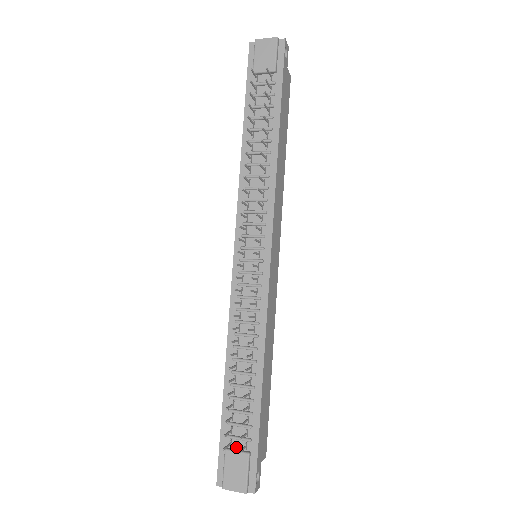
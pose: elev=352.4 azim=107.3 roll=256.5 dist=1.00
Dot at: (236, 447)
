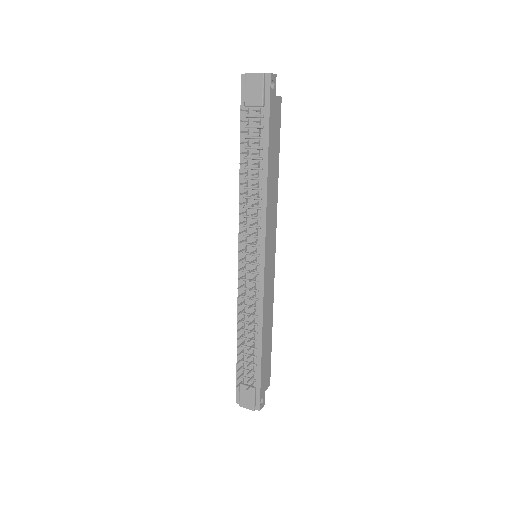
Dot at: (247, 383)
